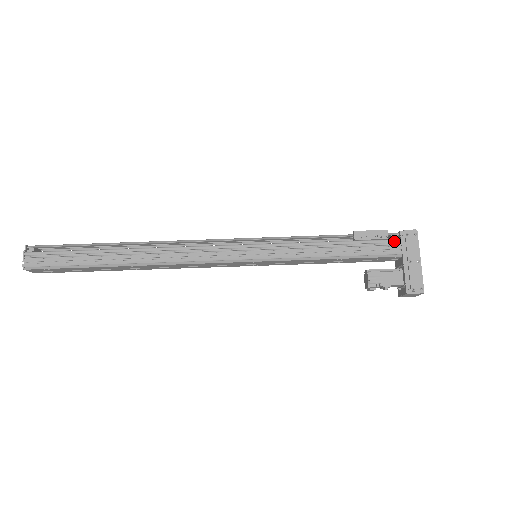
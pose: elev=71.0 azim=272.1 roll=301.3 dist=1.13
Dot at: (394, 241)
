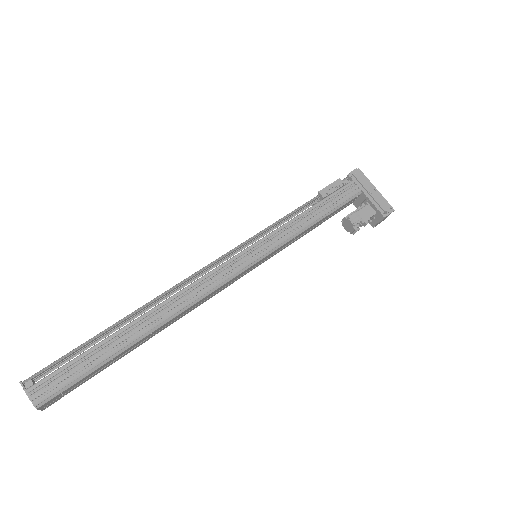
Dot at: (350, 184)
